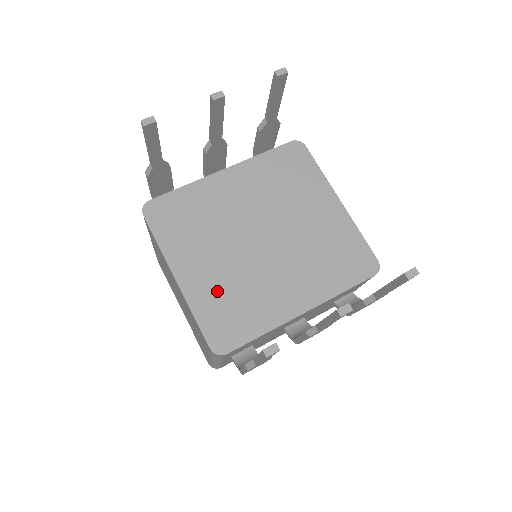
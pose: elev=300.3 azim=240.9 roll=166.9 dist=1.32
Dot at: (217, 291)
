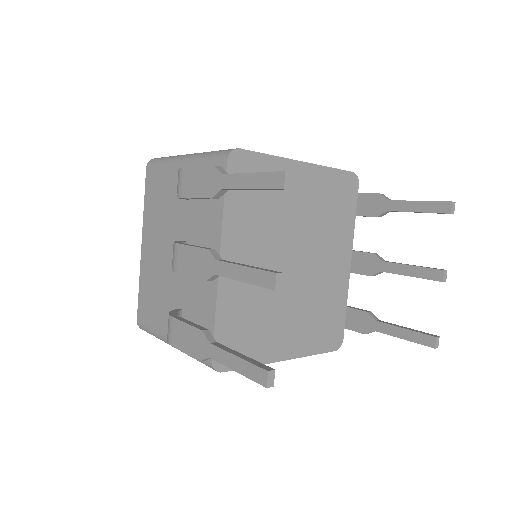
Dot at: (308, 327)
